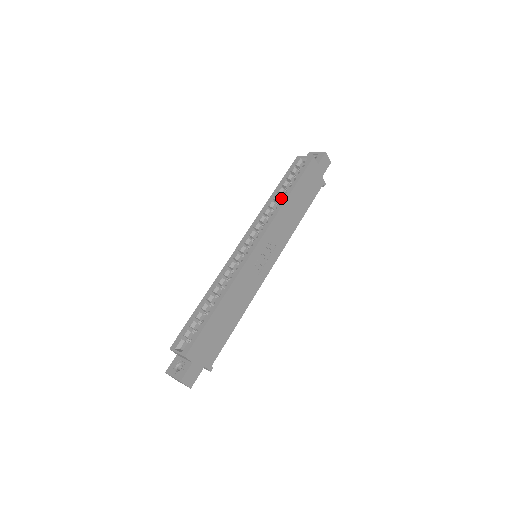
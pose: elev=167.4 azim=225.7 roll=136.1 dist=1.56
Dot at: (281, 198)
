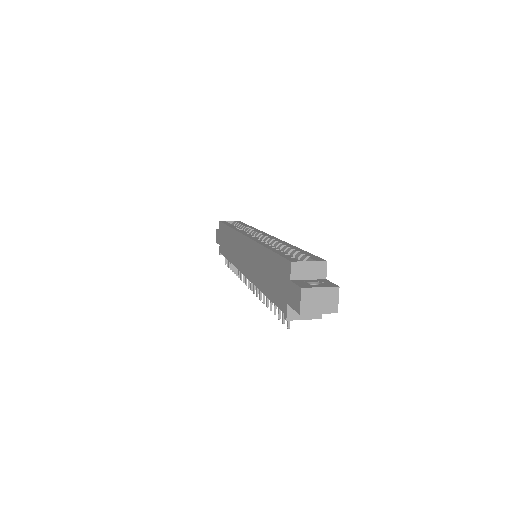
Dot at: (246, 226)
